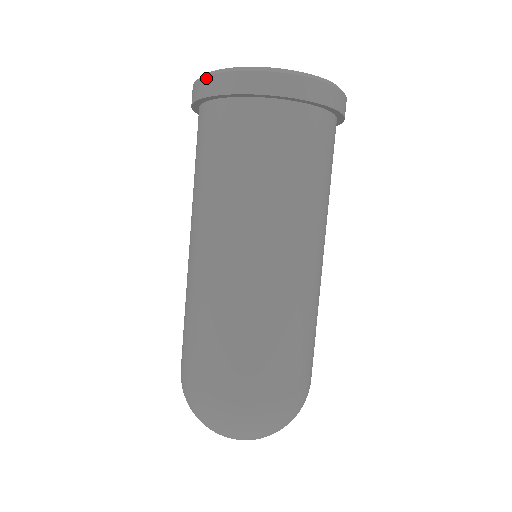
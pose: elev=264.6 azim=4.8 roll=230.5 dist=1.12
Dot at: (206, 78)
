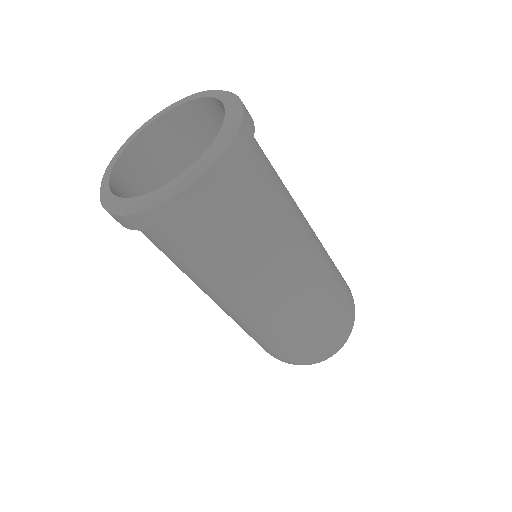
Dot at: (111, 215)
